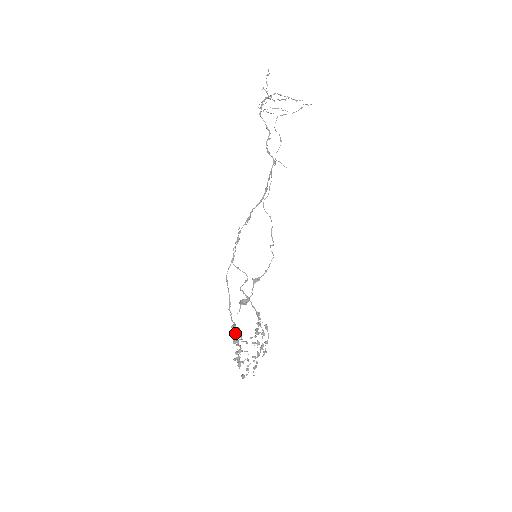
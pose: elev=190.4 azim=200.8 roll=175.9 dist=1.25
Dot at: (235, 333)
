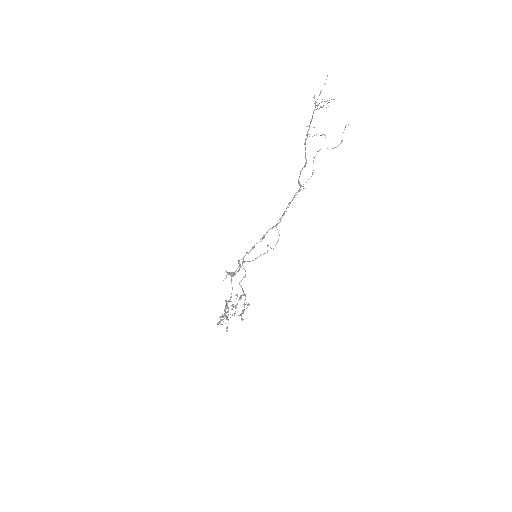
Dot at: occluded
